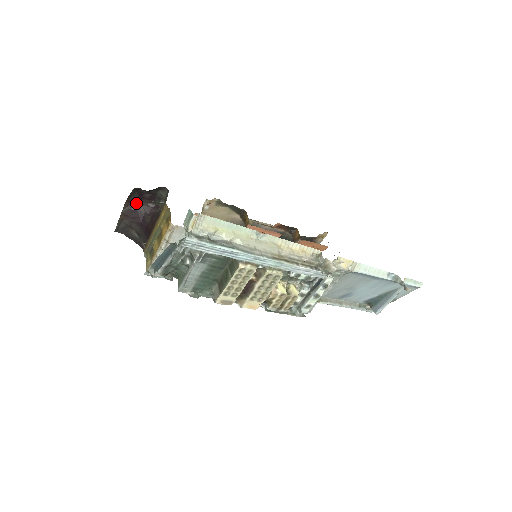
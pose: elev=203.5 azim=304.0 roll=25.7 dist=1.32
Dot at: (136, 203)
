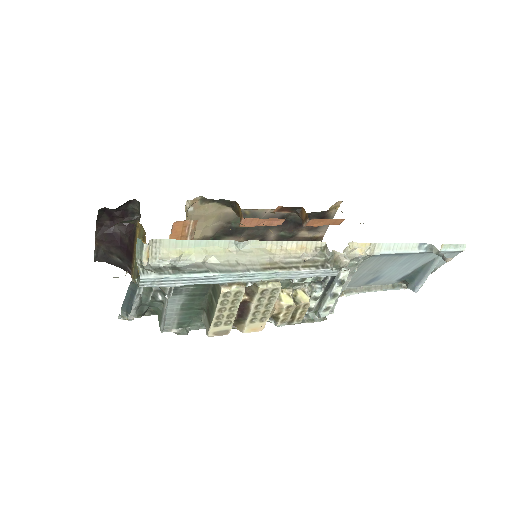
Dot at: (108, 225)
